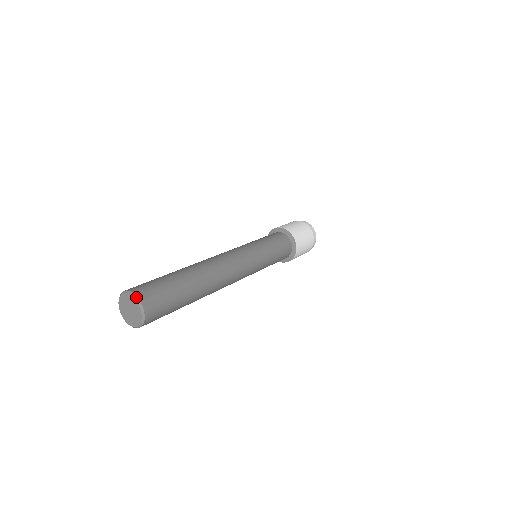
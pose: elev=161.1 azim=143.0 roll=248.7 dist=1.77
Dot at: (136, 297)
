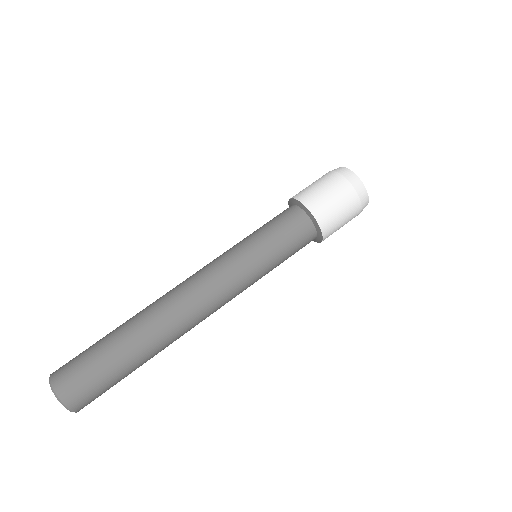
Dot at: (58, 398)
